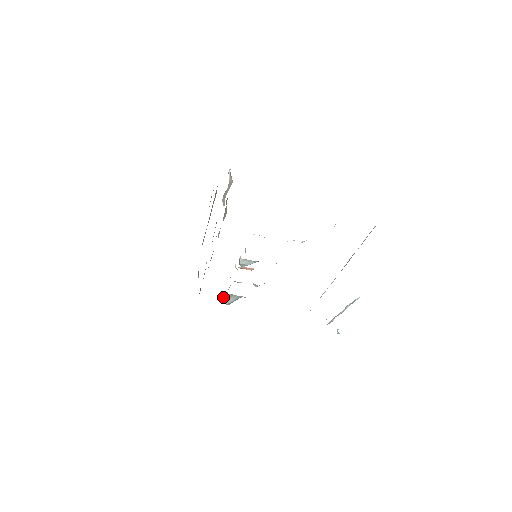
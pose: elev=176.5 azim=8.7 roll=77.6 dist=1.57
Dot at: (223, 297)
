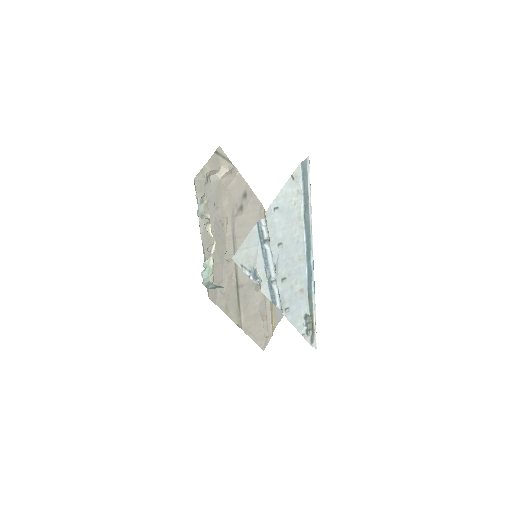
Dot at: (213, 286)
